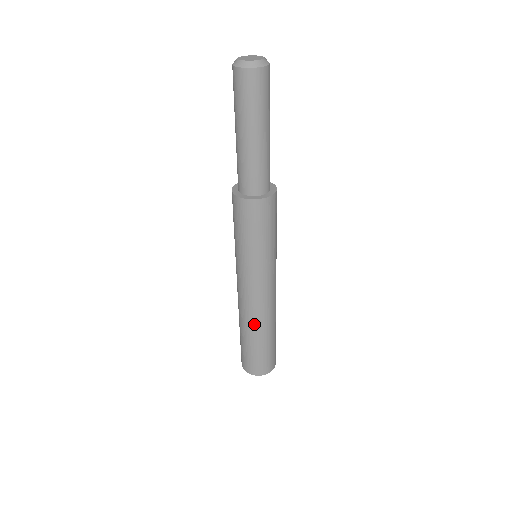
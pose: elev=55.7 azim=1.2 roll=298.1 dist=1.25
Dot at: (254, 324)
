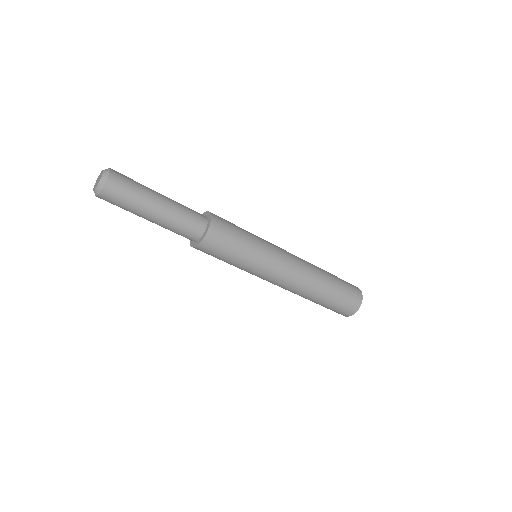
Dot at: (300, 295)
